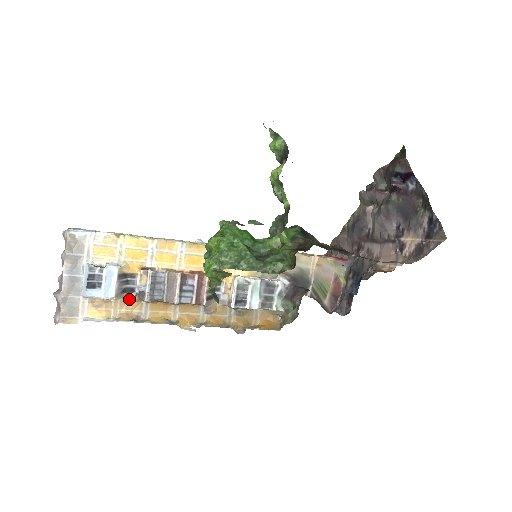
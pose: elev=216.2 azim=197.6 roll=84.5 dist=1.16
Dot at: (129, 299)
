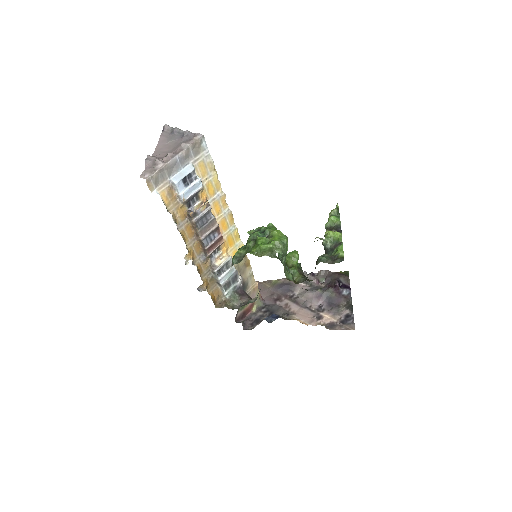
Dot at: (183, 209)
